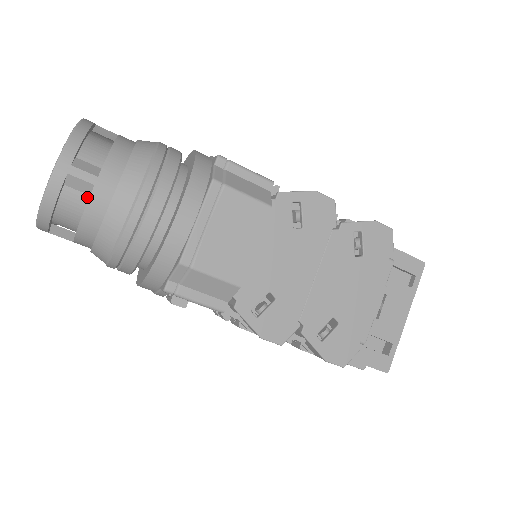
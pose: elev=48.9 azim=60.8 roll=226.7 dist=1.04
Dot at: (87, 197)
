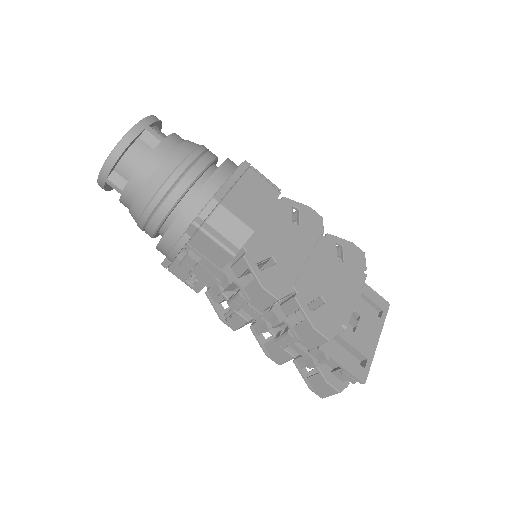
Dot at: occluded
